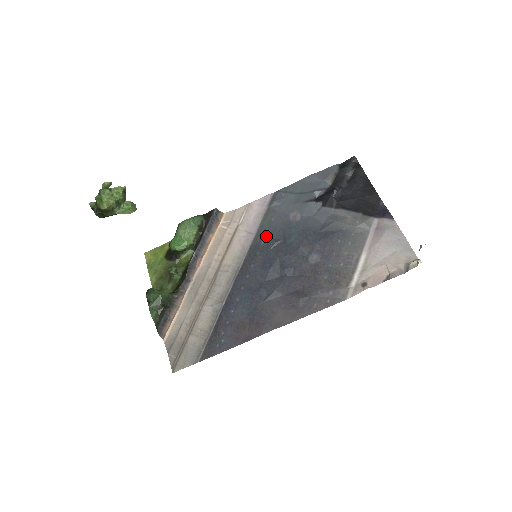
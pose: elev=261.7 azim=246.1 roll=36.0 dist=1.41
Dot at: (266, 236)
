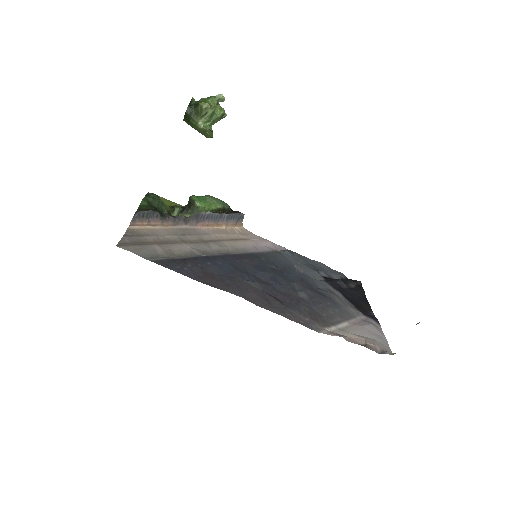
Dot at: (269, 258)
